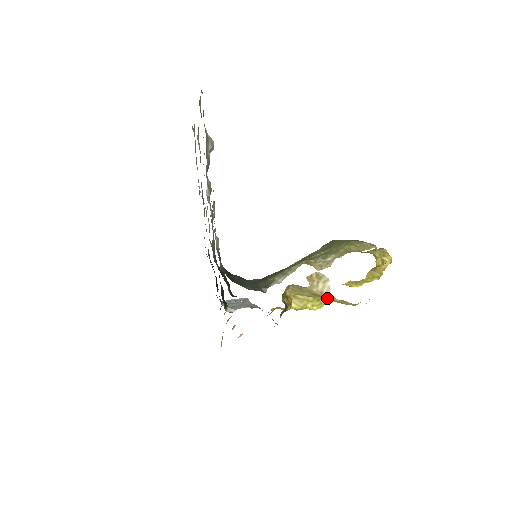
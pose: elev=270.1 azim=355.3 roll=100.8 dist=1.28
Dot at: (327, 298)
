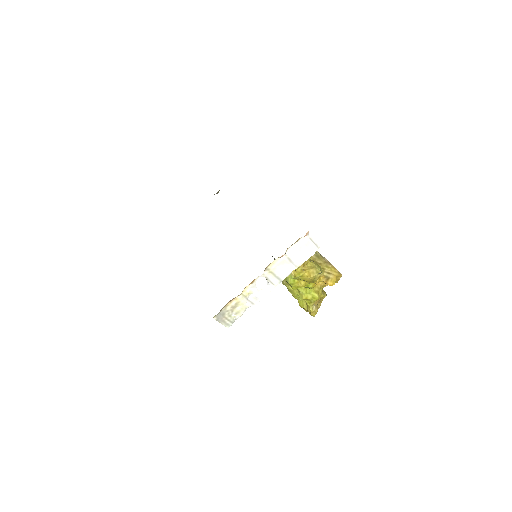
Dot at: (325, 262)
